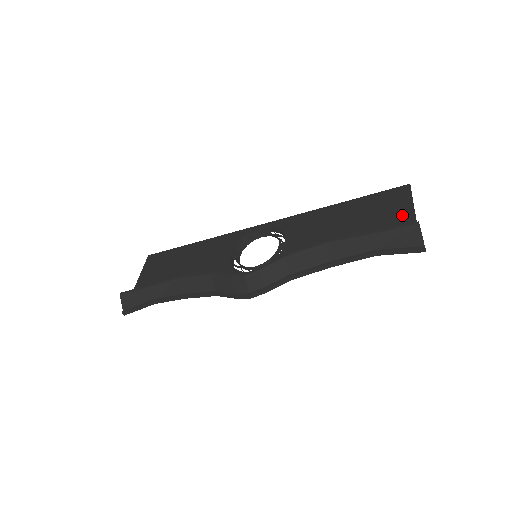
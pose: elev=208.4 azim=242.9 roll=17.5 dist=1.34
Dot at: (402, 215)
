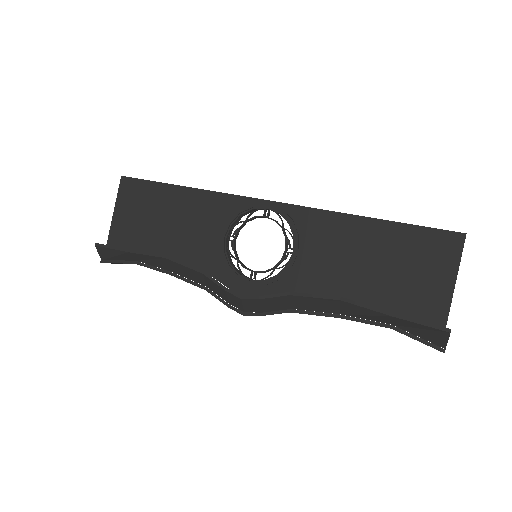
Dot at: (438, 287)
